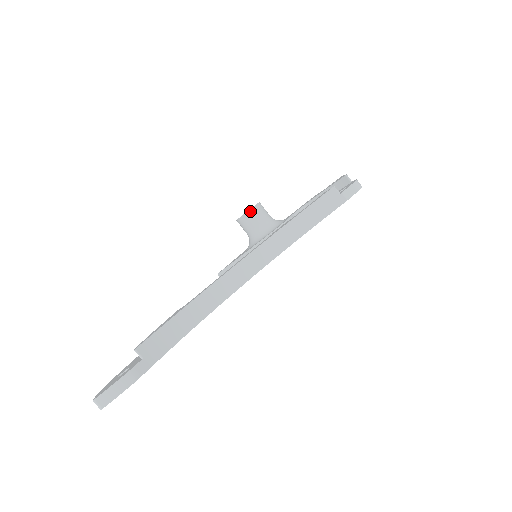
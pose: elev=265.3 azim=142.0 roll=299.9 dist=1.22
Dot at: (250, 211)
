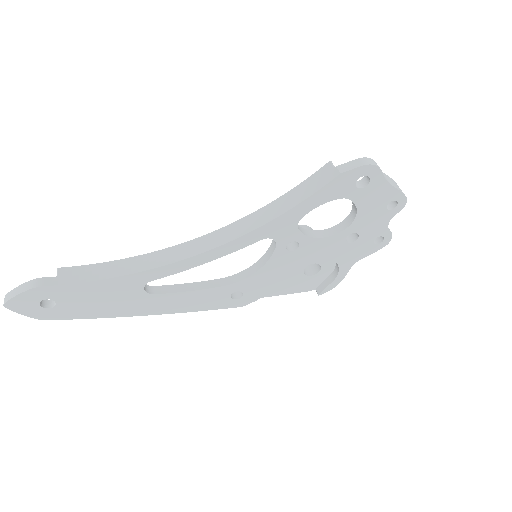
Dot at: occluded
